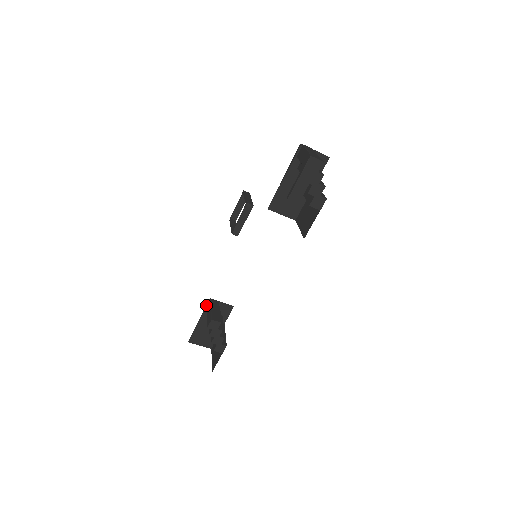
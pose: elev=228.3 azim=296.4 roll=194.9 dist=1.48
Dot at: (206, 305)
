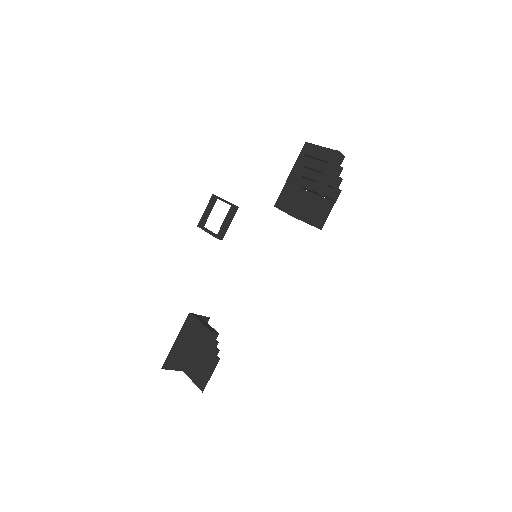
Dot at: occluded
